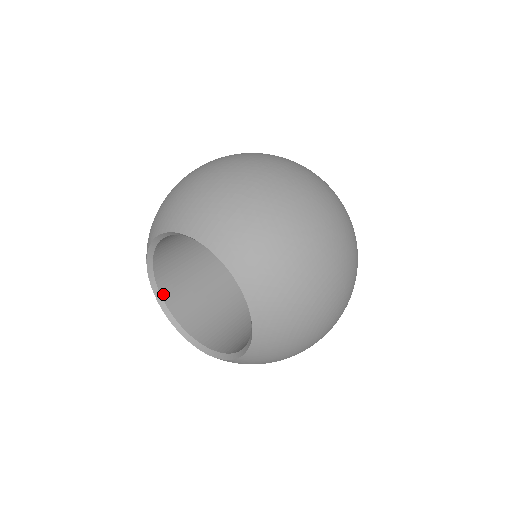
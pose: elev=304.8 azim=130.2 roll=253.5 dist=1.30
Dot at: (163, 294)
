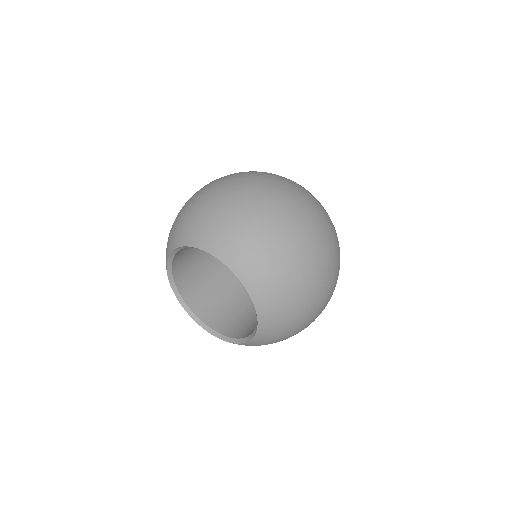
Dot at: (187, 302)
